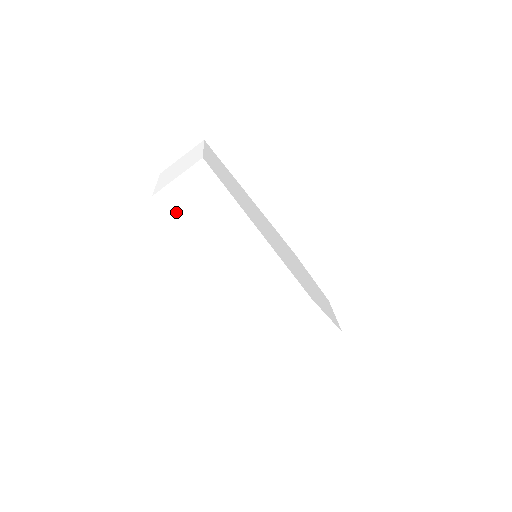
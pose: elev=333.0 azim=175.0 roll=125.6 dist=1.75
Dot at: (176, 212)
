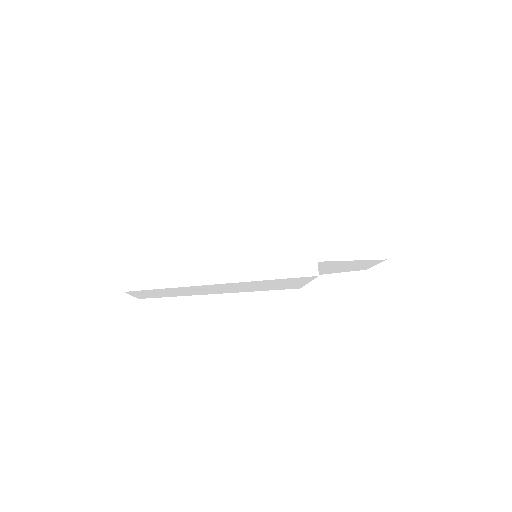
Dot at: (150, 281)
